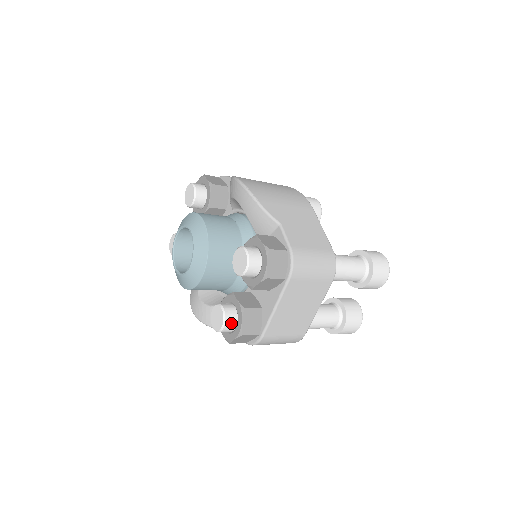
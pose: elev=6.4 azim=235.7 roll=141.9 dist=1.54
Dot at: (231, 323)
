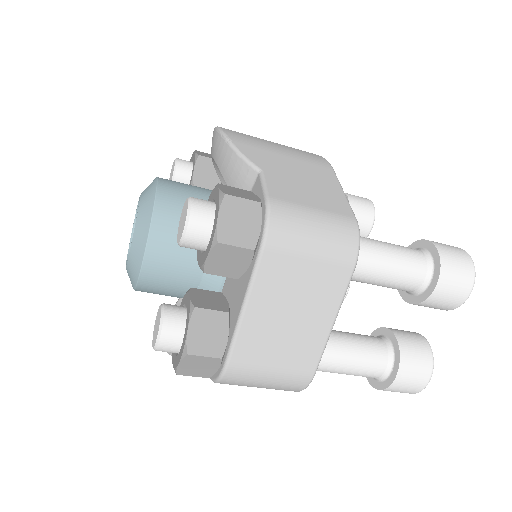
Dot at: (173, 333)
